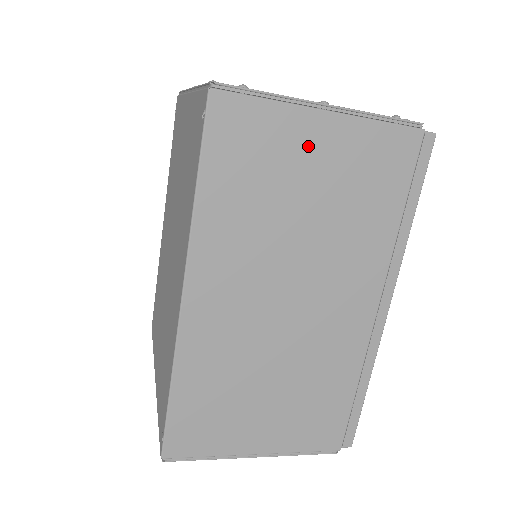
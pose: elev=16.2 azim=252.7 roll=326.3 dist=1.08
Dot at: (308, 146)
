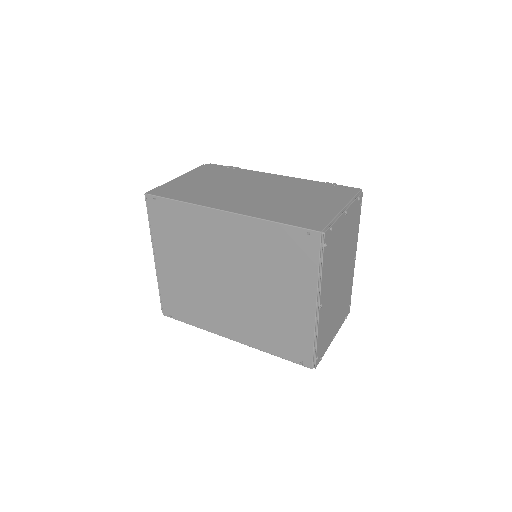
Dot at: occluded
